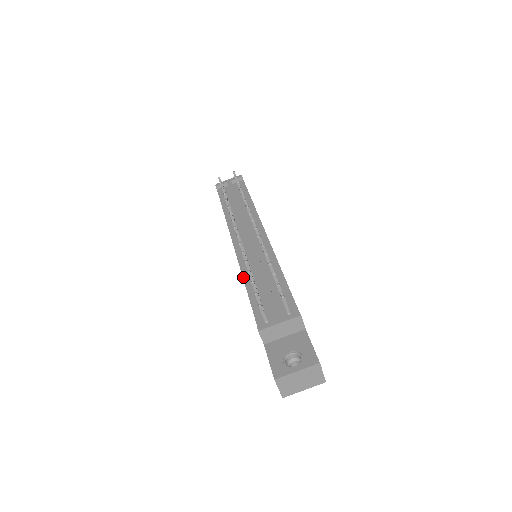
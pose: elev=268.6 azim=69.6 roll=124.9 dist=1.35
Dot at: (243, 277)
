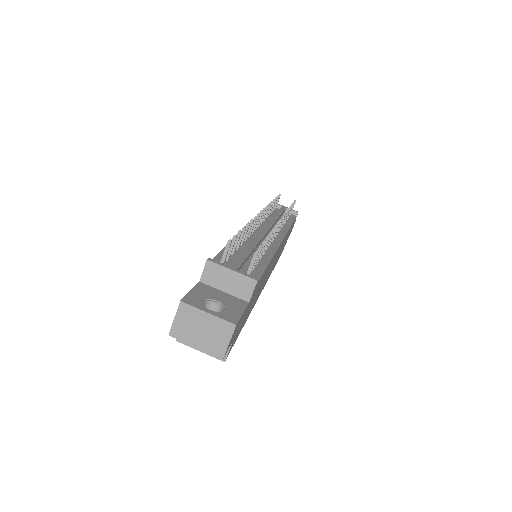
Dot at: occluded
